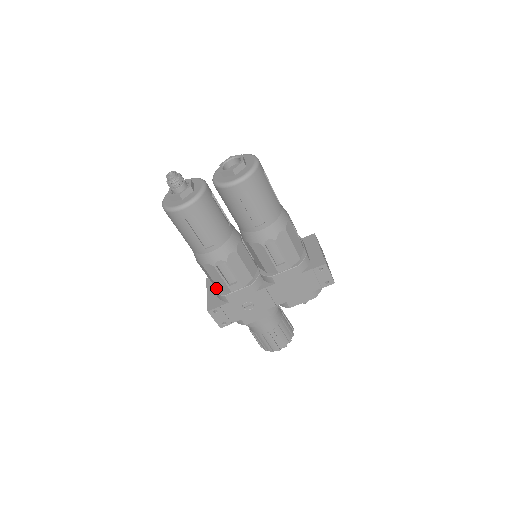
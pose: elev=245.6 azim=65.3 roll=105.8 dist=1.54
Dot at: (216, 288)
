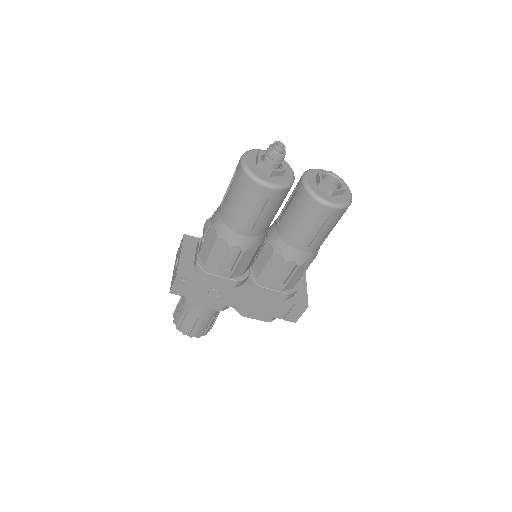
Dot at: (200, 258)
